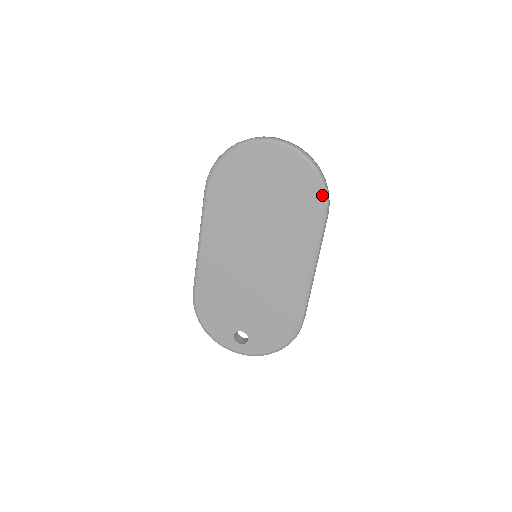
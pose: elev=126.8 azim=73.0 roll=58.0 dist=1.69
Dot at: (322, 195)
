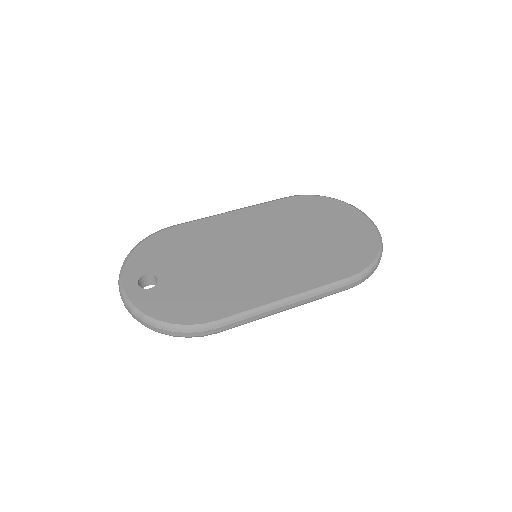
Dot at: (366, 266)
